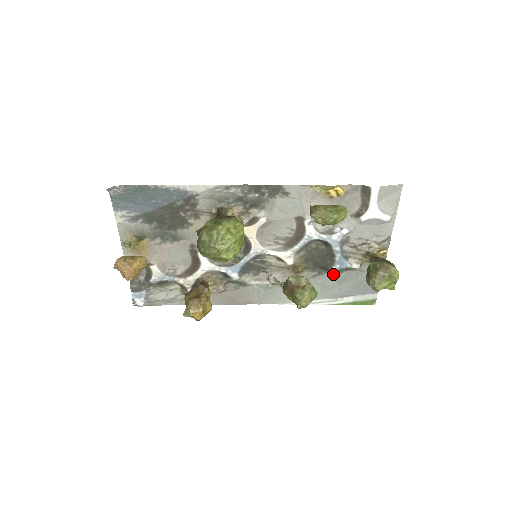
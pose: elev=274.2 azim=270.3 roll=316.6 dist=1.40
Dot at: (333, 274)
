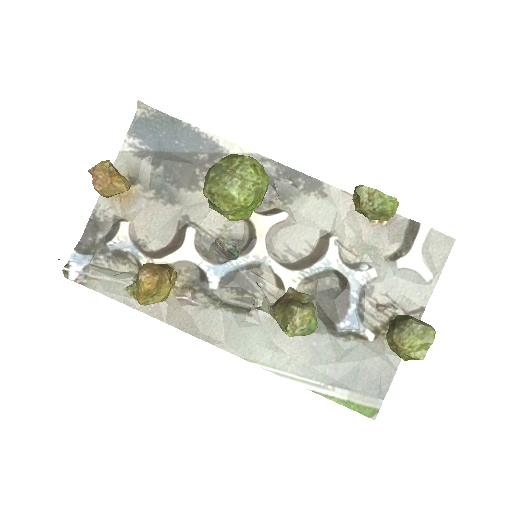
Dot at: (336, 338)
